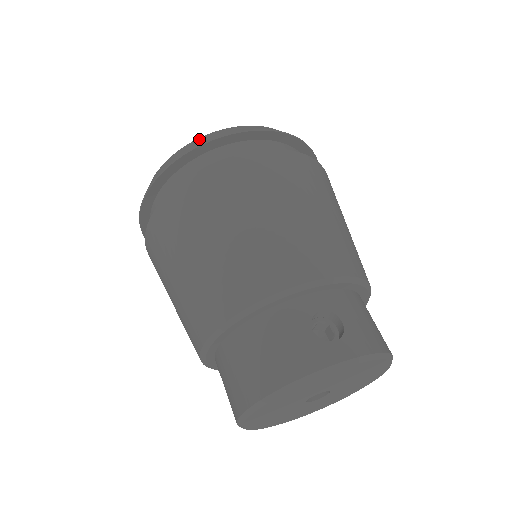
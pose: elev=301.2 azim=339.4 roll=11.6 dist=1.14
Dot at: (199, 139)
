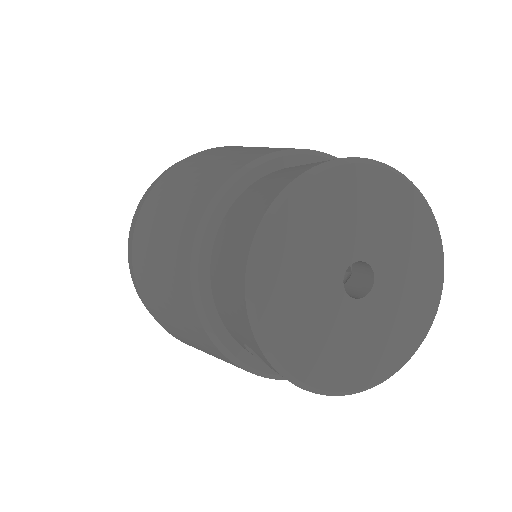
Dot at: occluded
